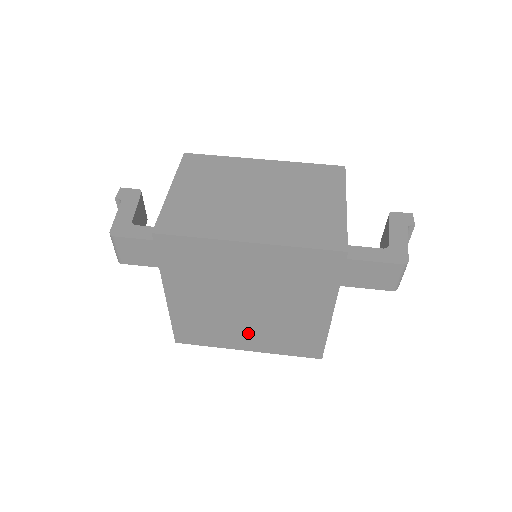
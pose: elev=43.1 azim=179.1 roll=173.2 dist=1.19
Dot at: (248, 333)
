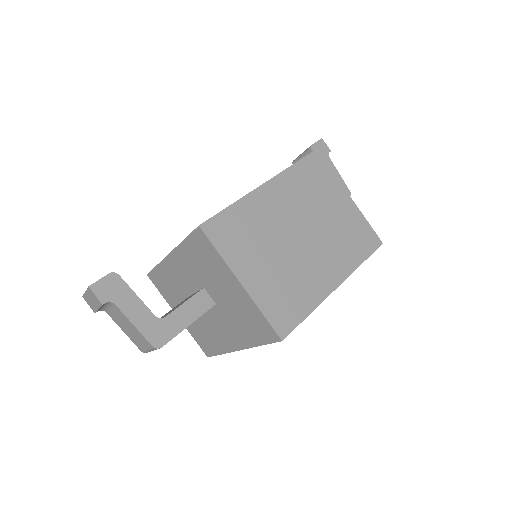
Dot at: occluded
